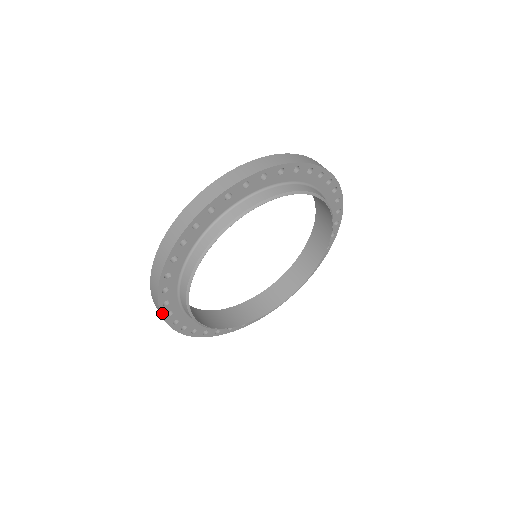
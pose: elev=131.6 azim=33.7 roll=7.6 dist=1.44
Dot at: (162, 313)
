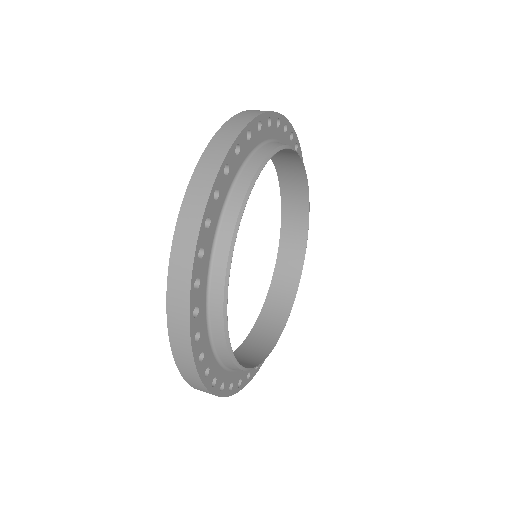
Dot at: (206, 208)
